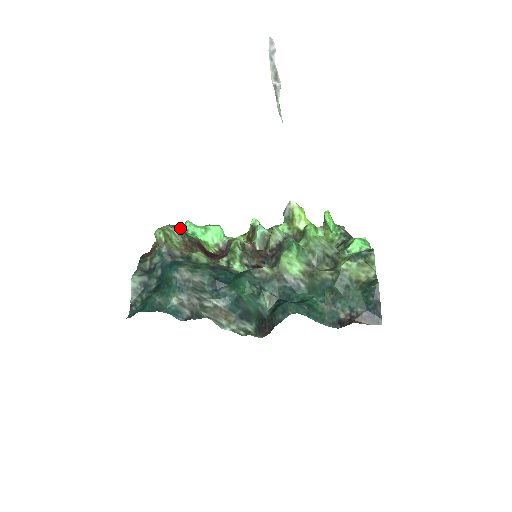
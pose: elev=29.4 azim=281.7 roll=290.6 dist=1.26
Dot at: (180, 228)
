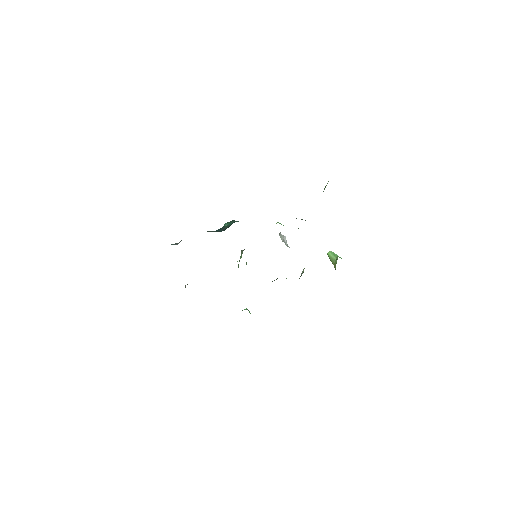
Dot at: occluded
